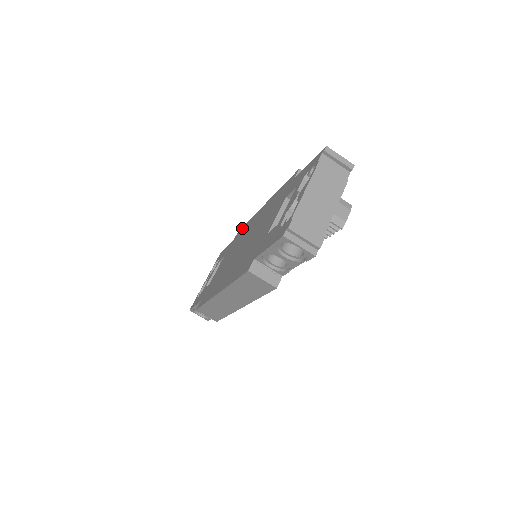
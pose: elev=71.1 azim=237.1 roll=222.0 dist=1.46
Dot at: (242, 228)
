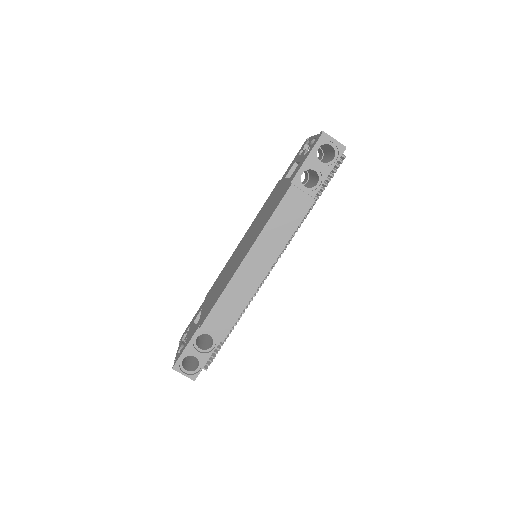
Dot at: (214, 282)
